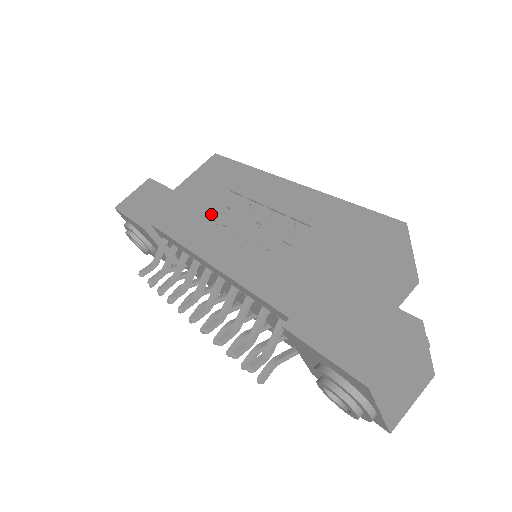
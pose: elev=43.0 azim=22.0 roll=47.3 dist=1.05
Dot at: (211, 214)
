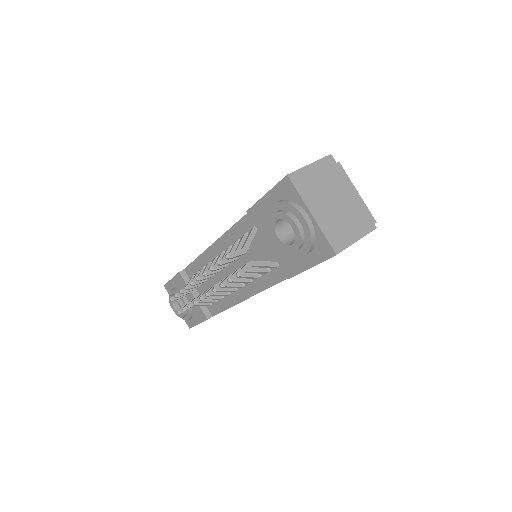
Dot at: occluded
